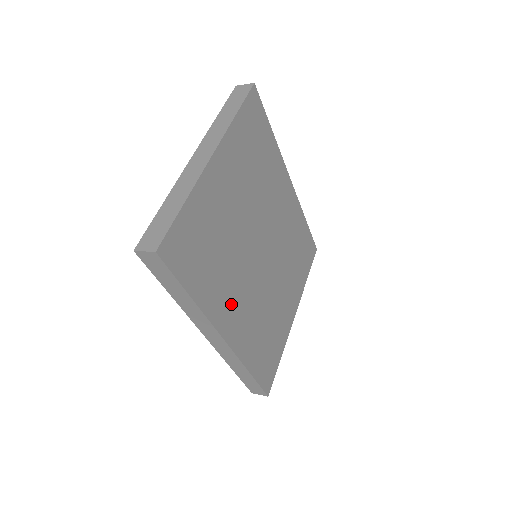
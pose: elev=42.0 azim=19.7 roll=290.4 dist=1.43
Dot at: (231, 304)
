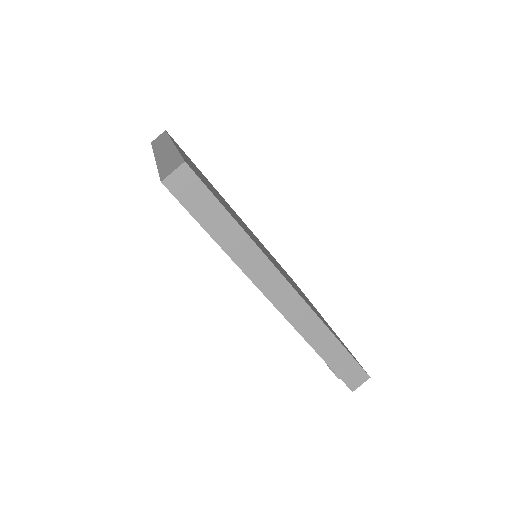
Dot at: occluded
